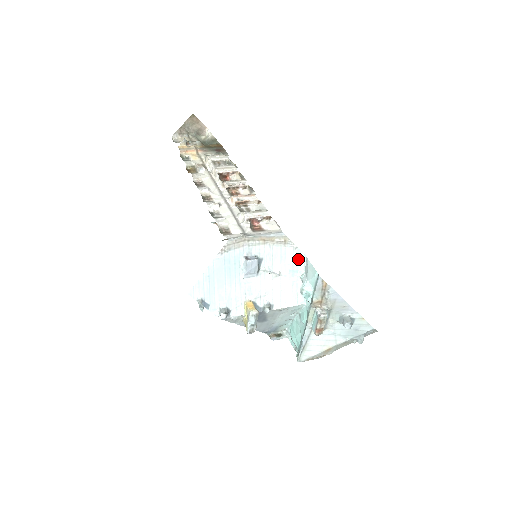
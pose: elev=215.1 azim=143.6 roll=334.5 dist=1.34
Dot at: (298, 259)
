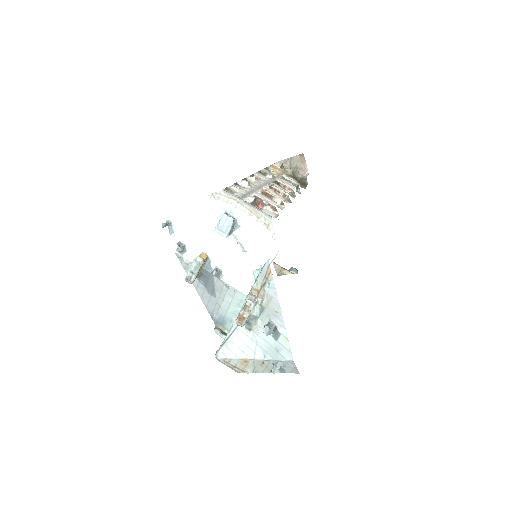
Dot at: (271, 251)
